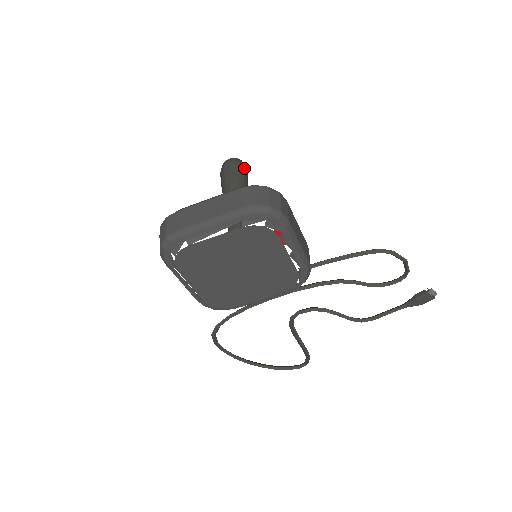
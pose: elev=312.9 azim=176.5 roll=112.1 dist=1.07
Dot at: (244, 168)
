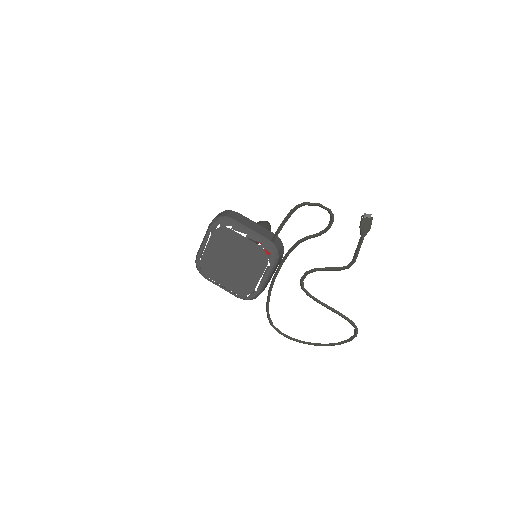
Dot at: (263, 222)
